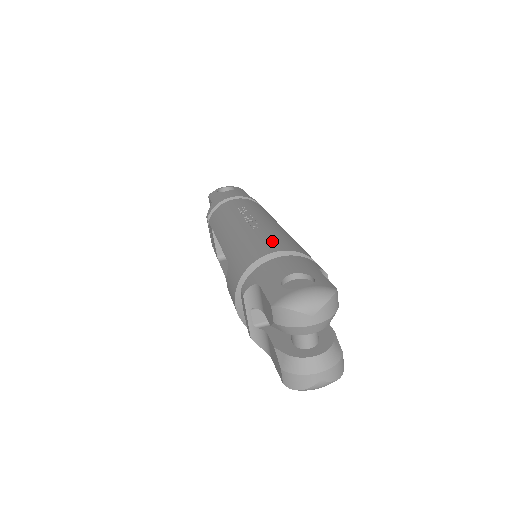
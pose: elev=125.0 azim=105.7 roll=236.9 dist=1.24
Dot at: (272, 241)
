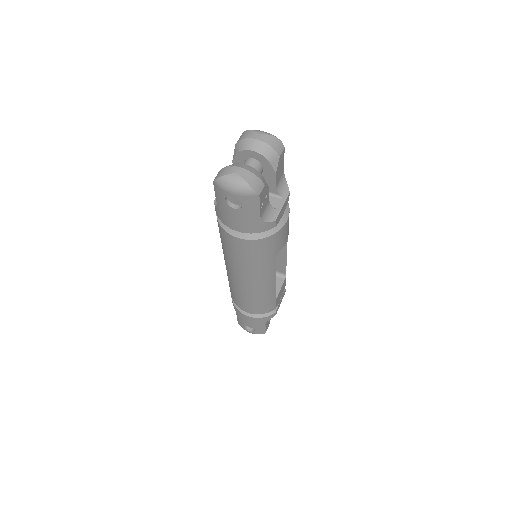
Dot at: occluded
